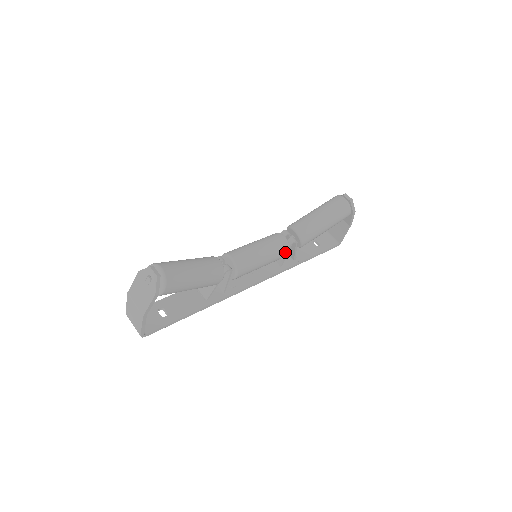
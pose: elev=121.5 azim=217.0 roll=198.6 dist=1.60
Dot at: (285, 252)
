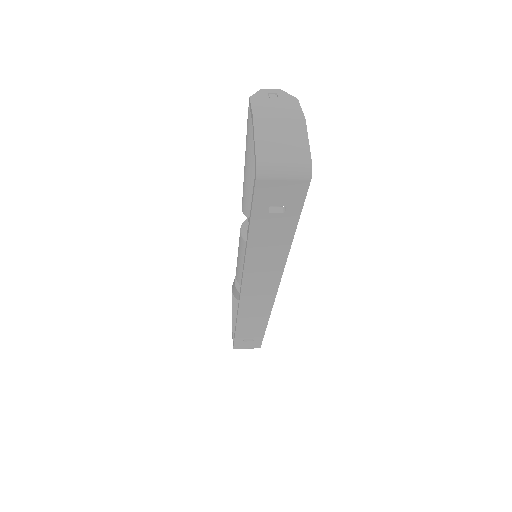
Dot at: occluded
